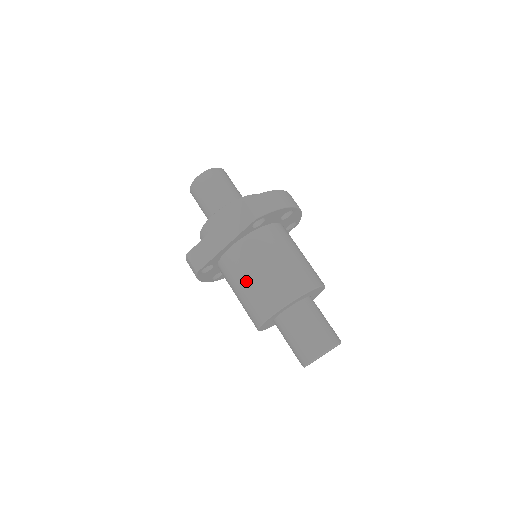
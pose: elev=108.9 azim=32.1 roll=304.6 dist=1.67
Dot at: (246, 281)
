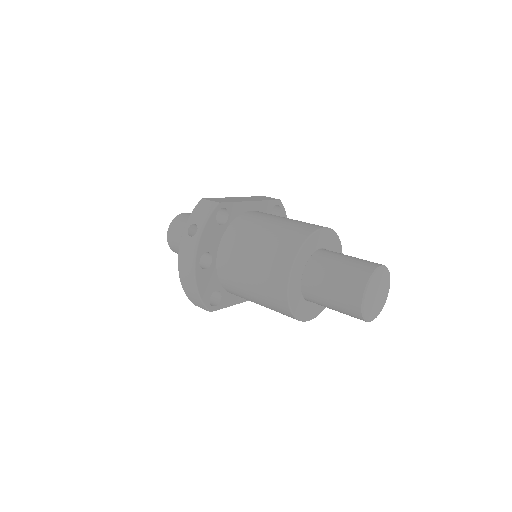
Dot at: (279, 219)
